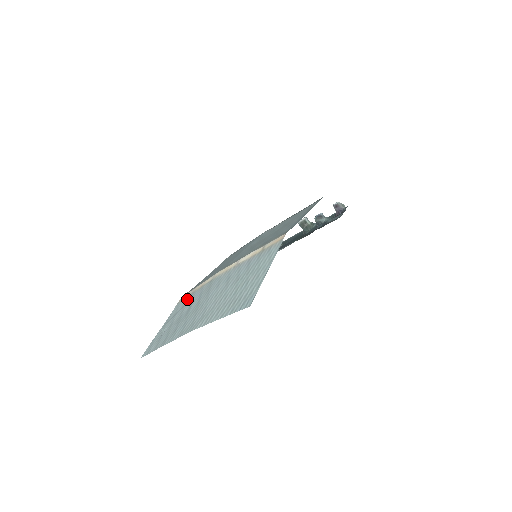
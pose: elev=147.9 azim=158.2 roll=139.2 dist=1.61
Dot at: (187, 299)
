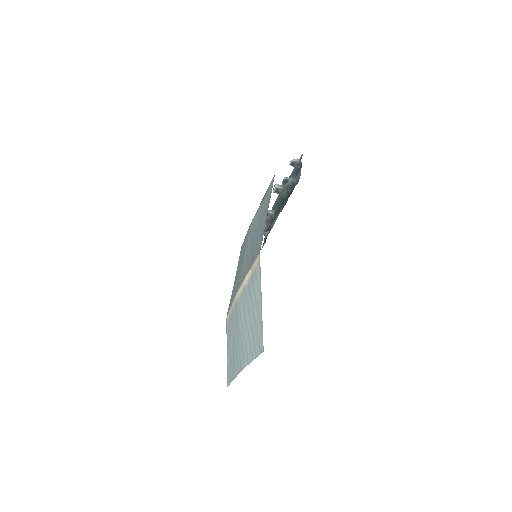
Dot at: (229, 323)
